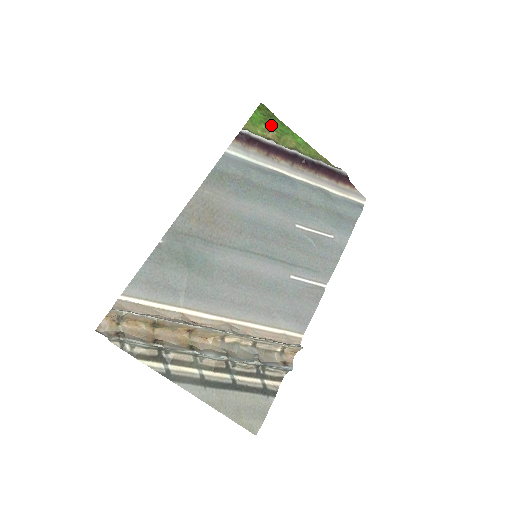
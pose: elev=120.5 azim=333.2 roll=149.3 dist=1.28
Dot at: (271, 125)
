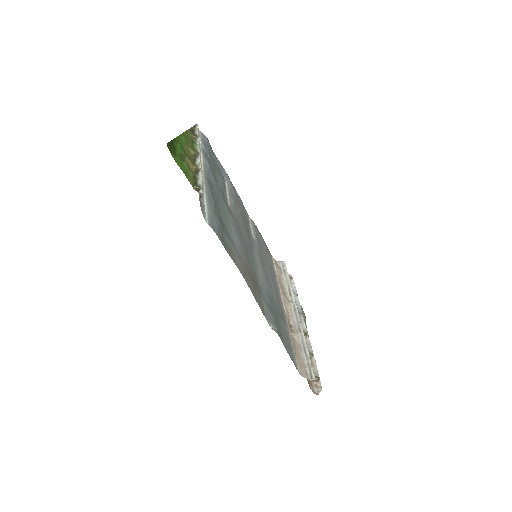
Dot at: (181, 155)
